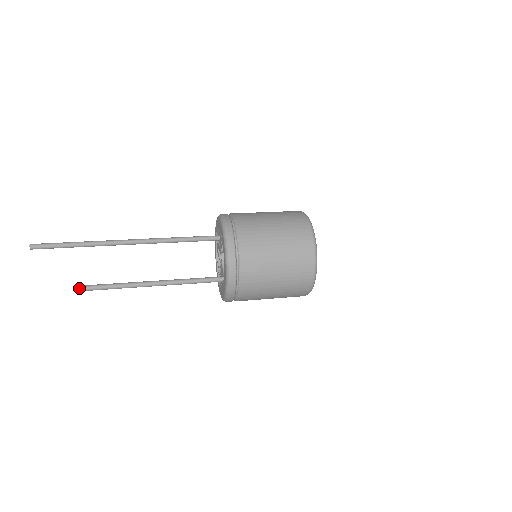
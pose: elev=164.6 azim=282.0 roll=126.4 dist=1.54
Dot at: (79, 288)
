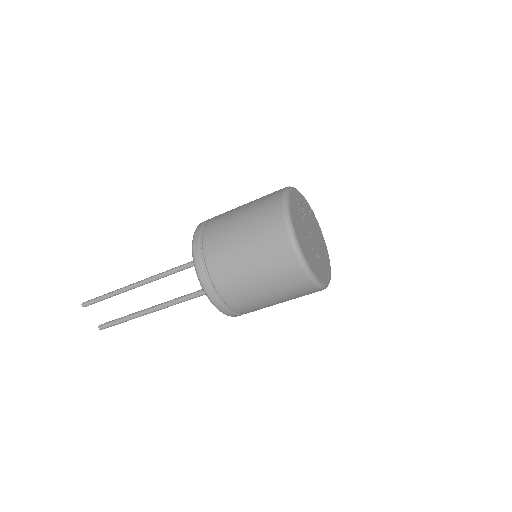
Dot at: (99, 326)
